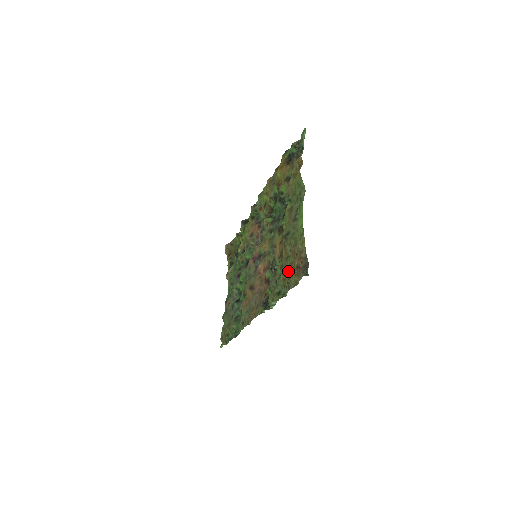
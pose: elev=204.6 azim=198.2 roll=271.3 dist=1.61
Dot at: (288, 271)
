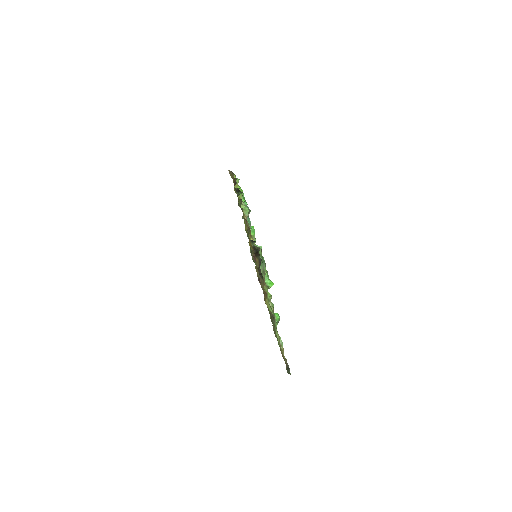
Dot at: occluded
